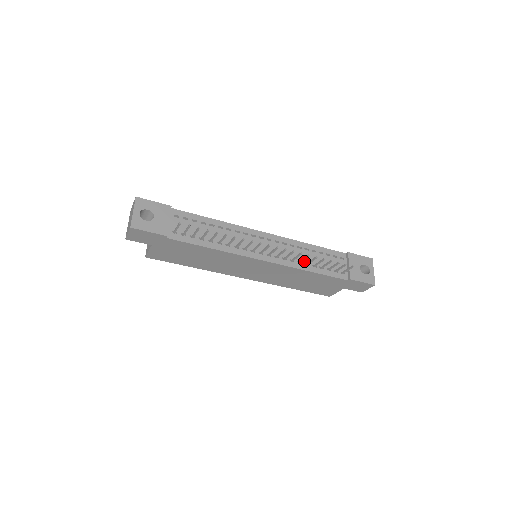
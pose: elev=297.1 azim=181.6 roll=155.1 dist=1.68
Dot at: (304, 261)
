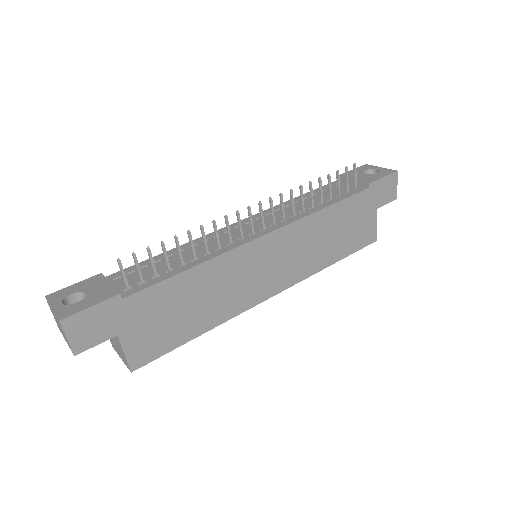
Dot at: (306, 208)
